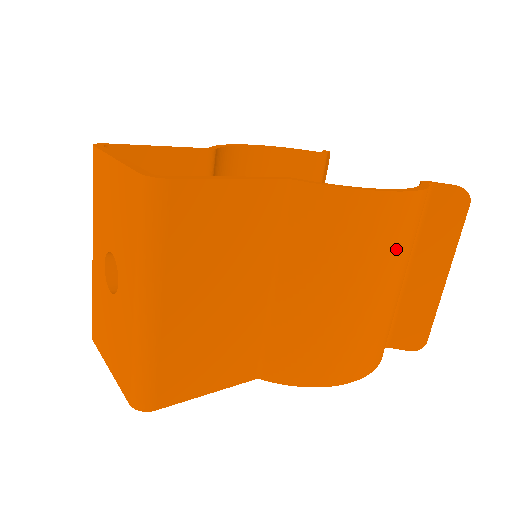
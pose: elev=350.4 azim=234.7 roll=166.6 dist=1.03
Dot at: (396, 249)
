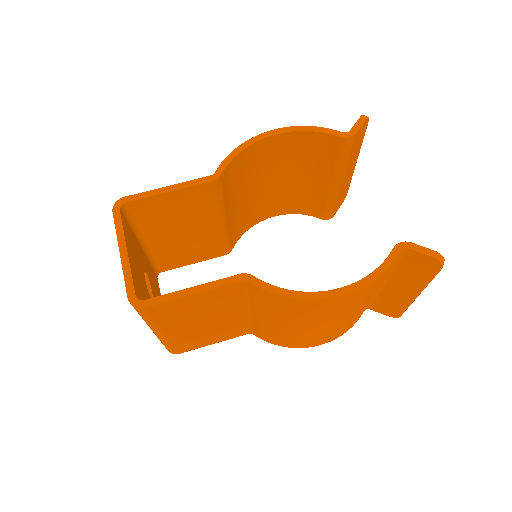
Dot at: (344, 309)
